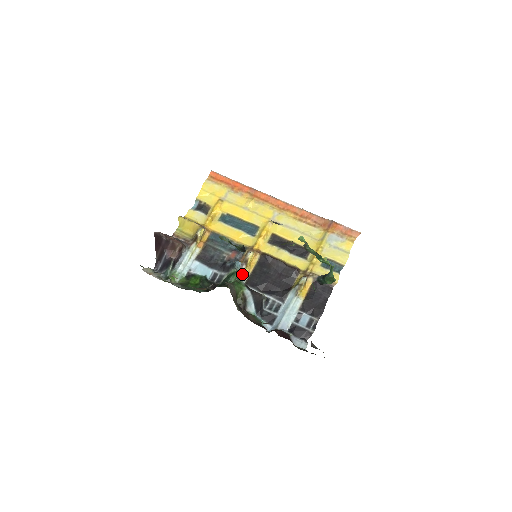
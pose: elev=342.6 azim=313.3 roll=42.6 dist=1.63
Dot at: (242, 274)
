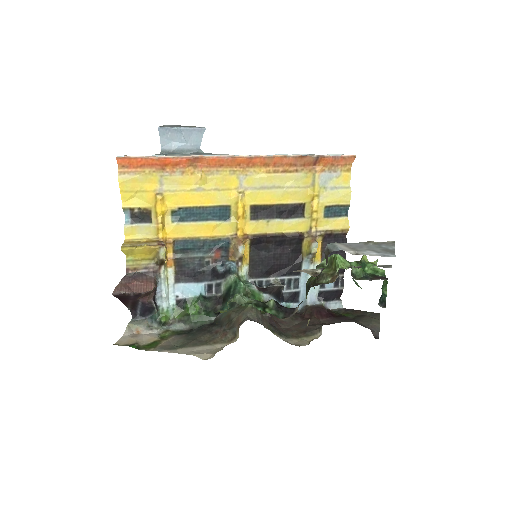
Dot at: (241, 271)
